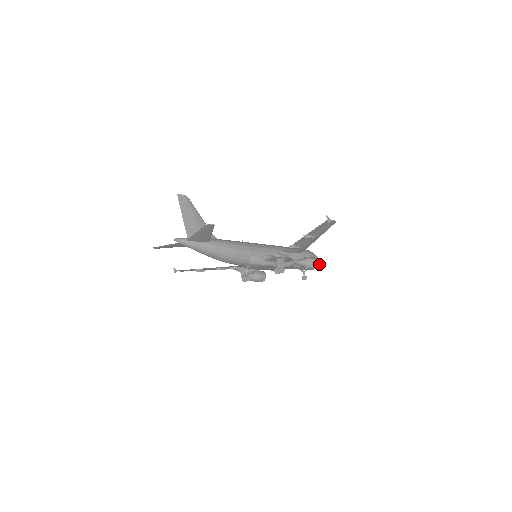
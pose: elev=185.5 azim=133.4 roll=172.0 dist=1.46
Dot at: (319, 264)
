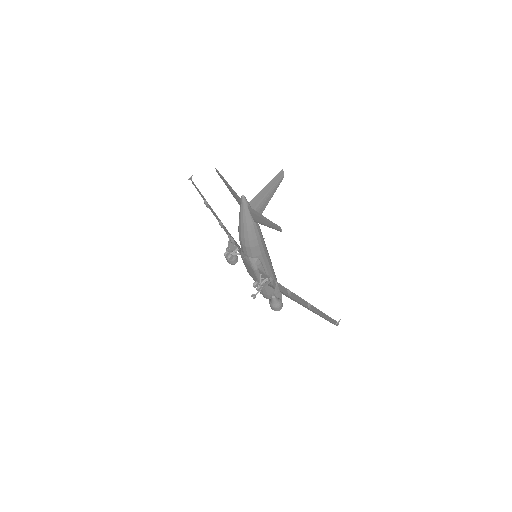
Dot at: occluded
